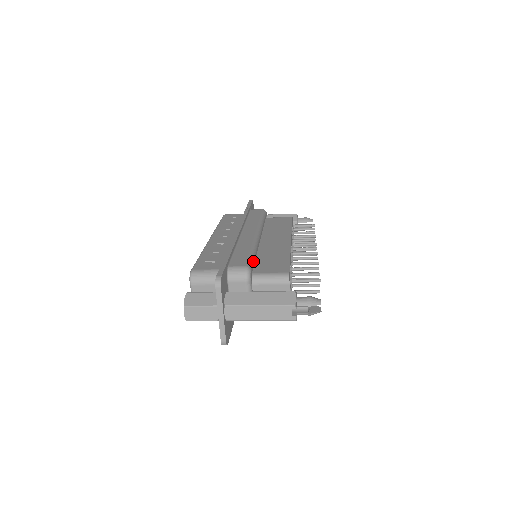
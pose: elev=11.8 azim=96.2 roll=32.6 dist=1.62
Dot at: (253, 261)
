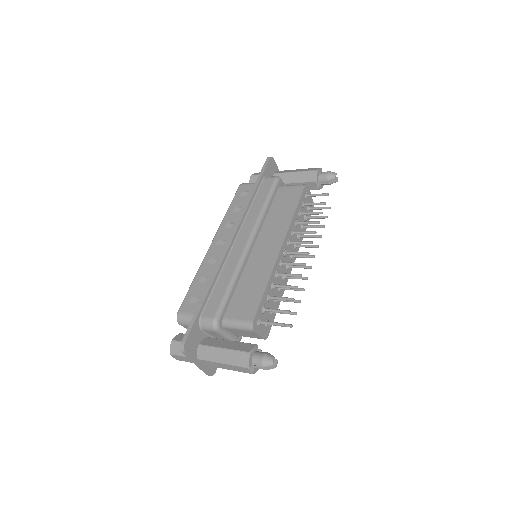
Dot at: (227, 302)
